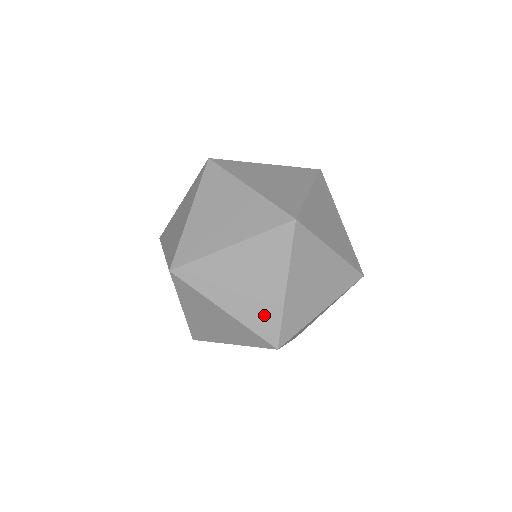
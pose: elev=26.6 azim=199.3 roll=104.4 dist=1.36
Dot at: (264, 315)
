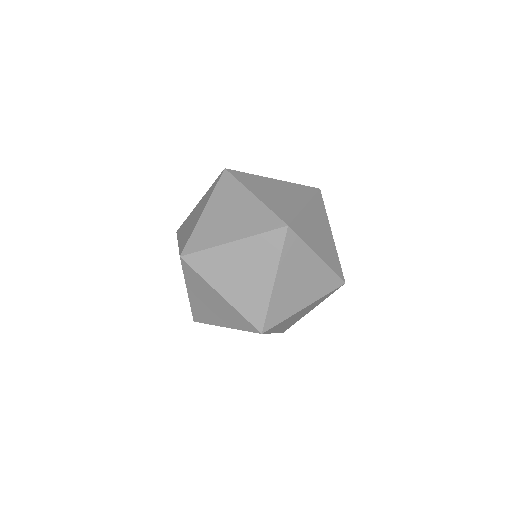
Dot at: (203, 315)
